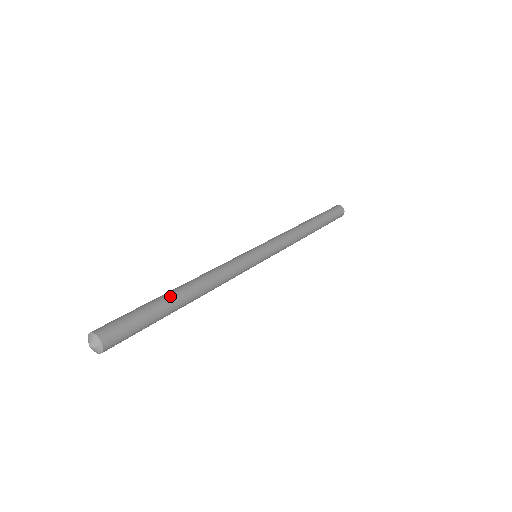
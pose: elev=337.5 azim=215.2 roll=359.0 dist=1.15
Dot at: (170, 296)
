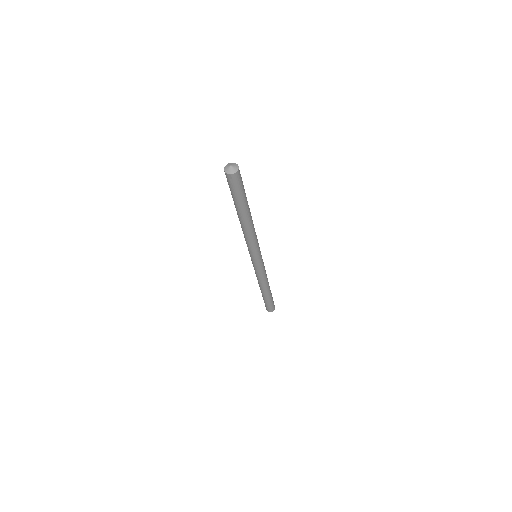
Dot at: occluded
